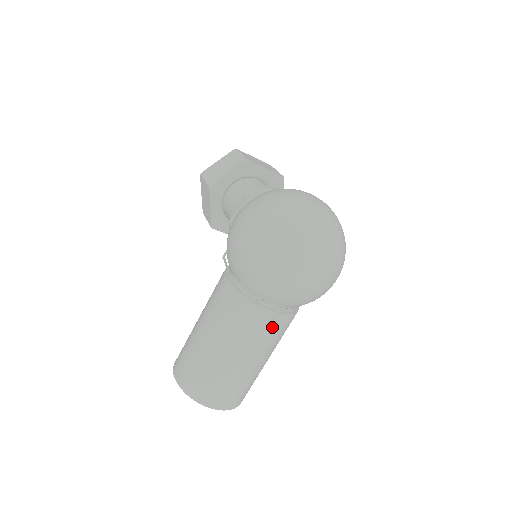
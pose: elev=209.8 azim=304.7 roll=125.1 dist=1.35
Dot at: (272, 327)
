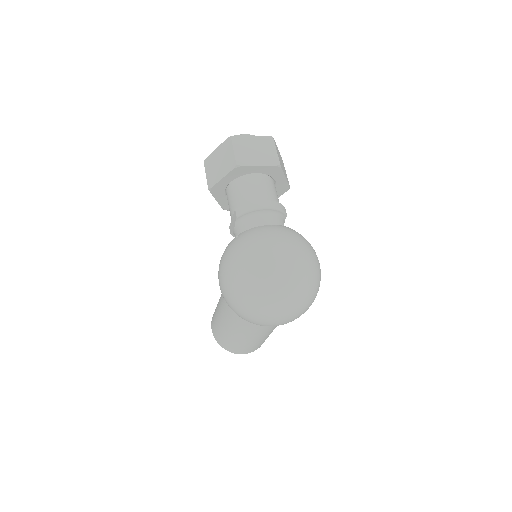
Dot at: (265, 329)
